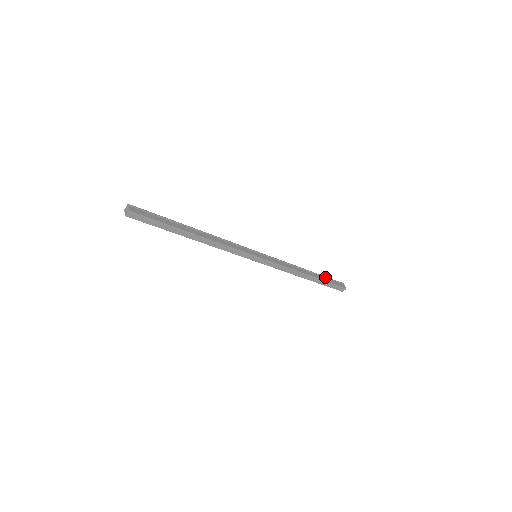
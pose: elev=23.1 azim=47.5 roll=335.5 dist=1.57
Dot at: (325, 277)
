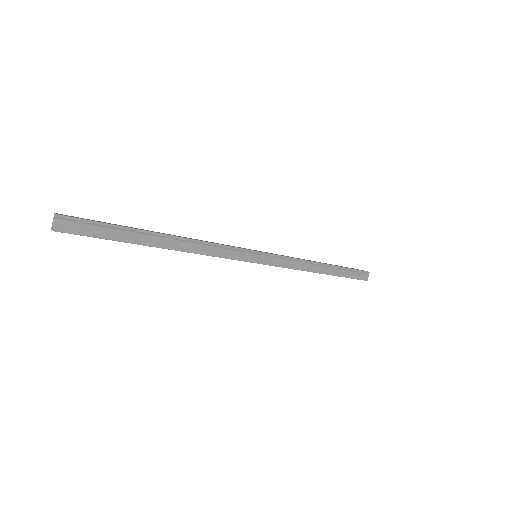
Dot at: (347, 269)
